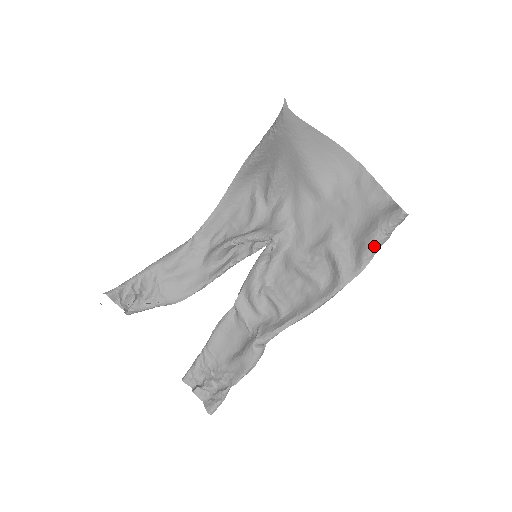
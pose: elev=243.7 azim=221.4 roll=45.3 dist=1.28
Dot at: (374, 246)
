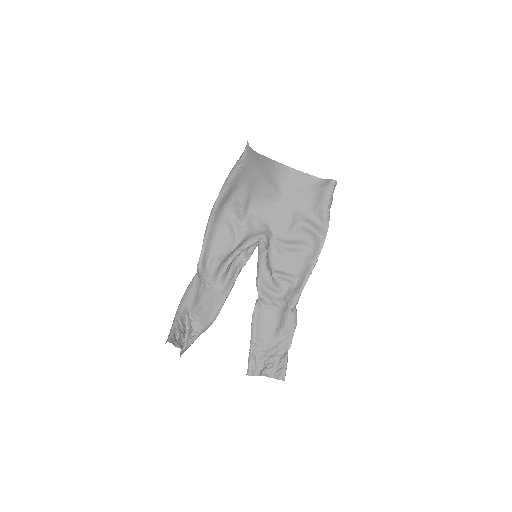
Dot at: (328, 208)
